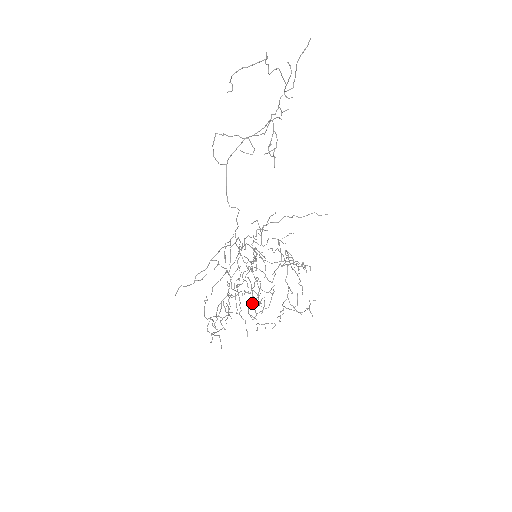
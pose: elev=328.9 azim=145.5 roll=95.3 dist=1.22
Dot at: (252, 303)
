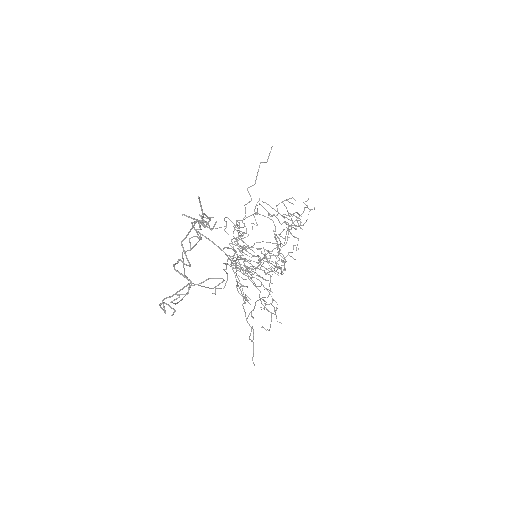
Dot at: occluded
